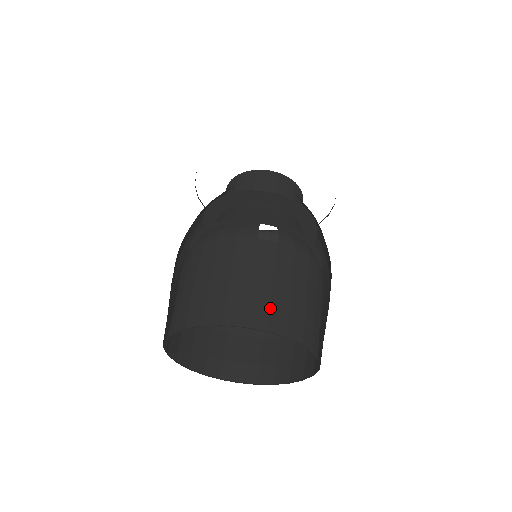
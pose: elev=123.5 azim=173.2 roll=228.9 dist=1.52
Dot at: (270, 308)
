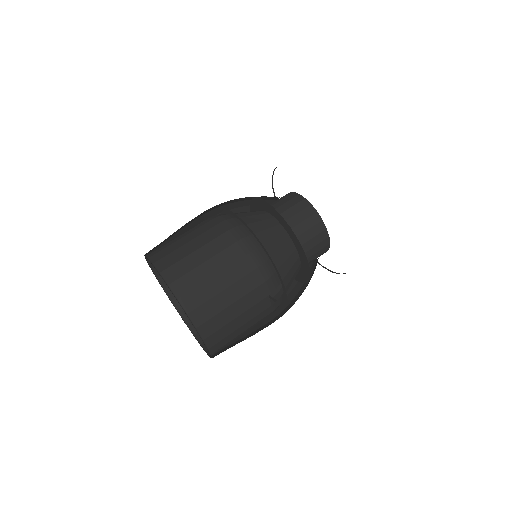
Dot at: (224, 338)
